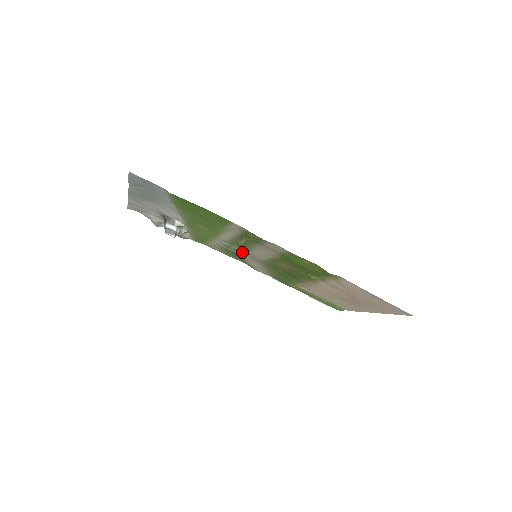
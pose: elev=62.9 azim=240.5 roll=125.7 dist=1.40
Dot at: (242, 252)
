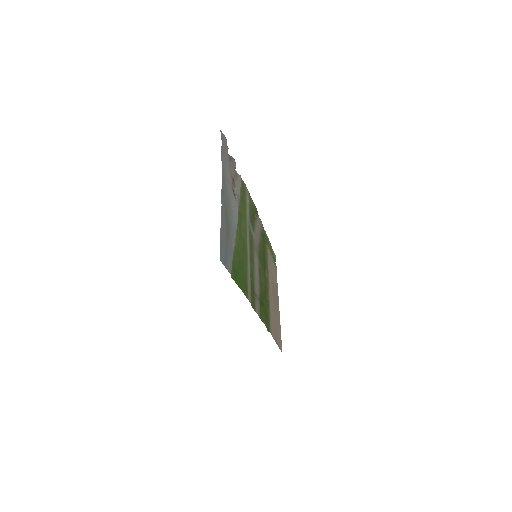
Dot at: (253, 240)
